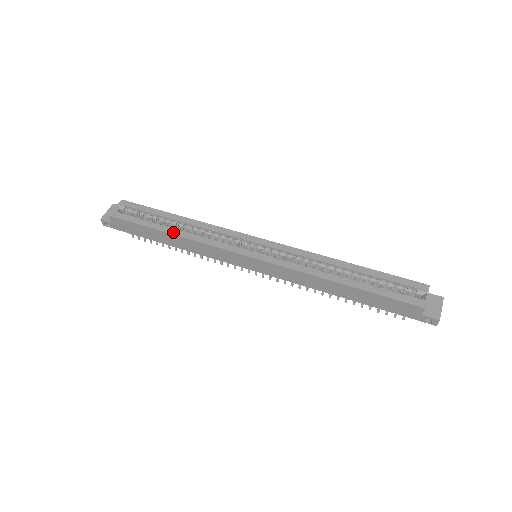
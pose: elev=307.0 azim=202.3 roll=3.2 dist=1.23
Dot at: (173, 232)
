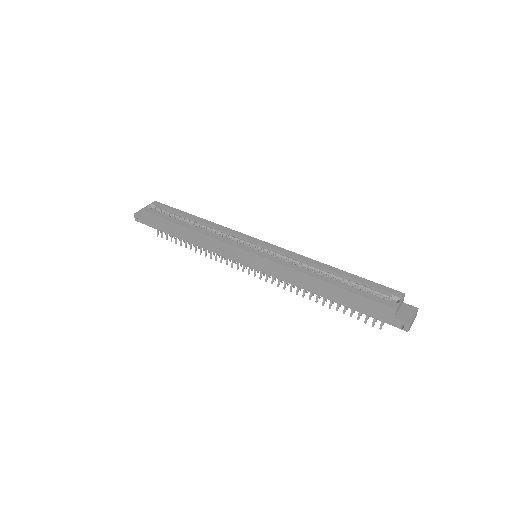
Dot at: (190, 227)
